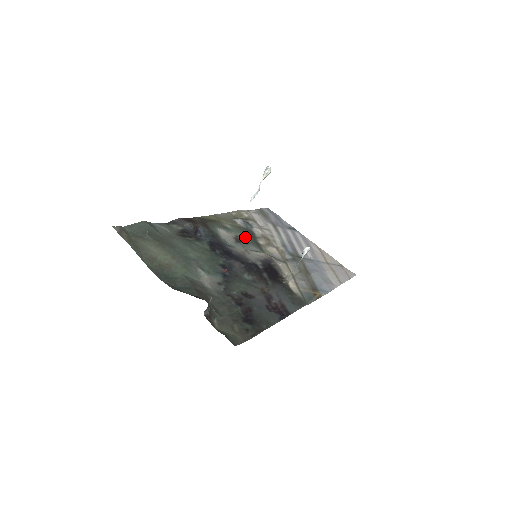
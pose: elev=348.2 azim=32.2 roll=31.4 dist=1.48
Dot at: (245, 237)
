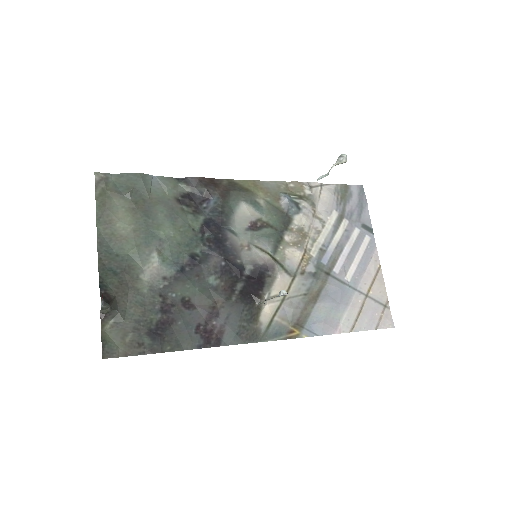
Dot at: (271, 224)
